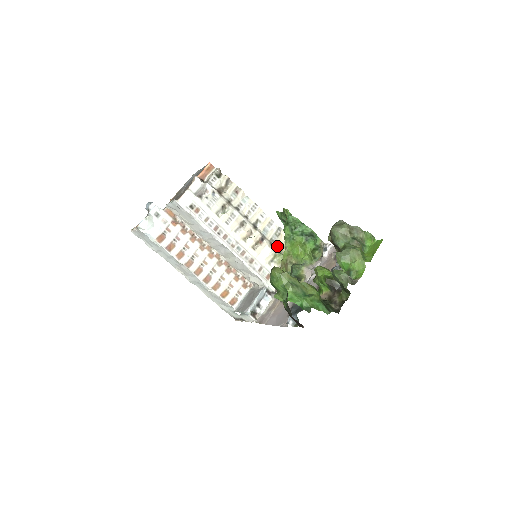
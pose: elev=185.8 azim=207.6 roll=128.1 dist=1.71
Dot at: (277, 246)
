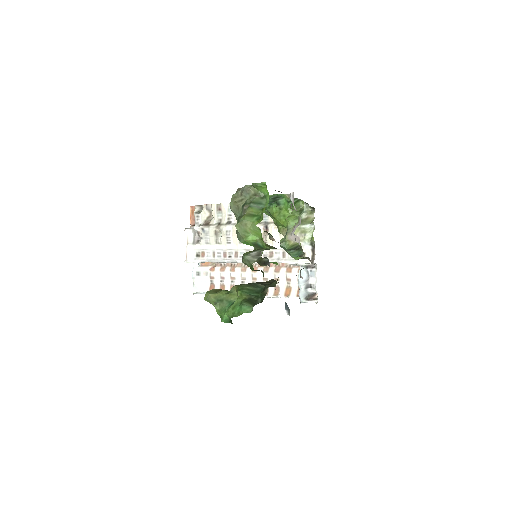
Dot at: occluded
